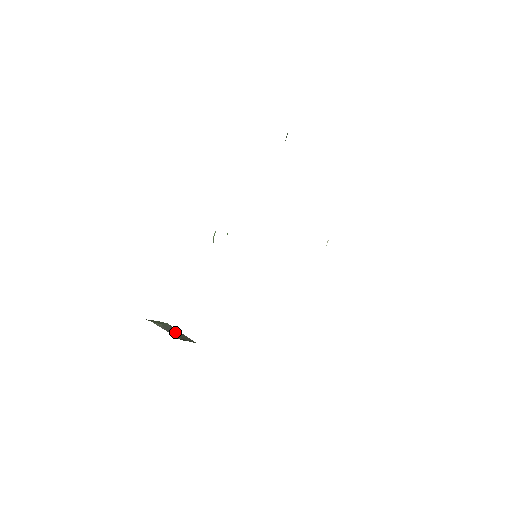
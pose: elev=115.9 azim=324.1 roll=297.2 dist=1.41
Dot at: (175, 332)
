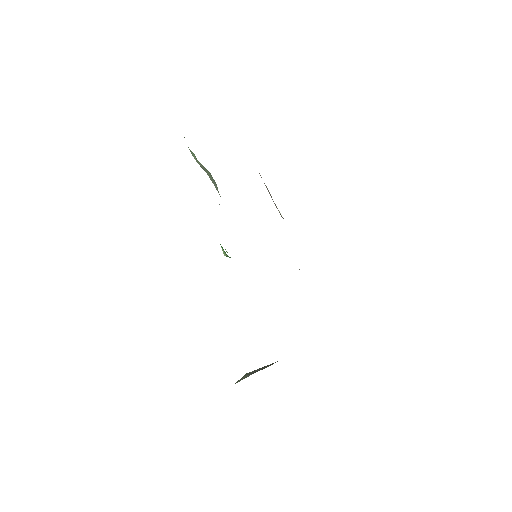
Dot at: (262, 367)
